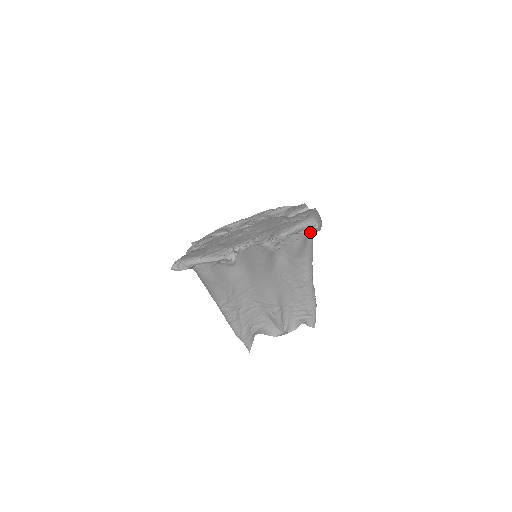
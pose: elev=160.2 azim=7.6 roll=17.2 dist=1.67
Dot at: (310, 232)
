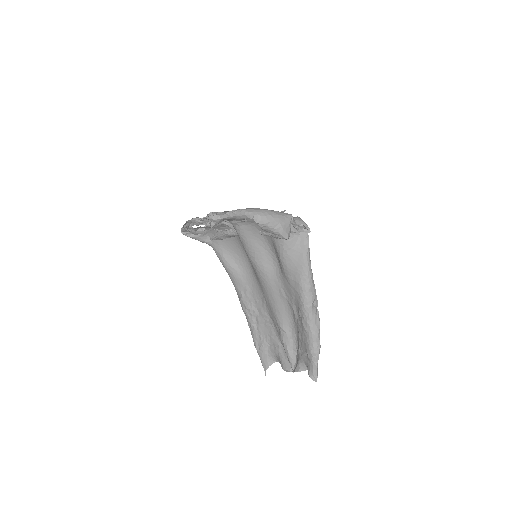
Dot at: (301, 247)
